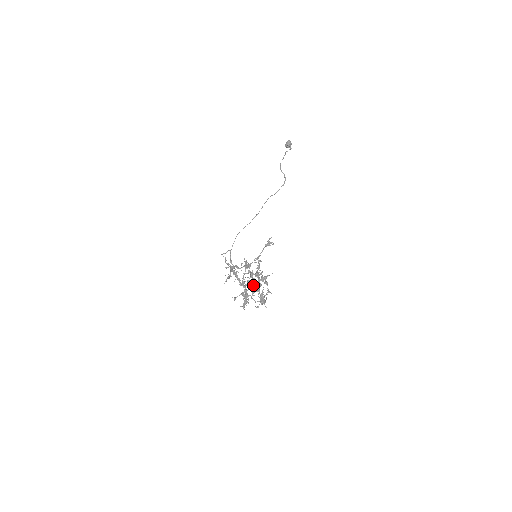
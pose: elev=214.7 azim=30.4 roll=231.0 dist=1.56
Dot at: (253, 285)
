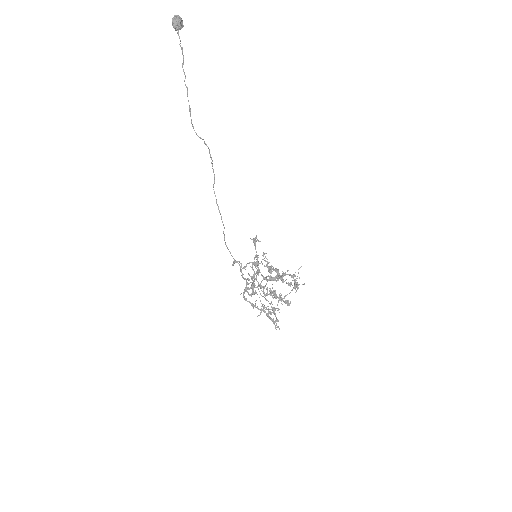
Dot at: occluded
